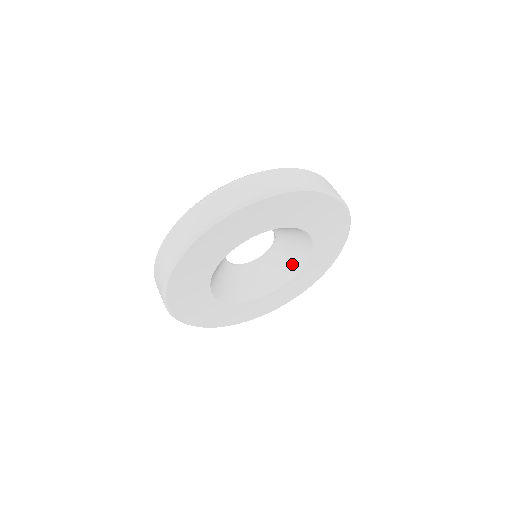
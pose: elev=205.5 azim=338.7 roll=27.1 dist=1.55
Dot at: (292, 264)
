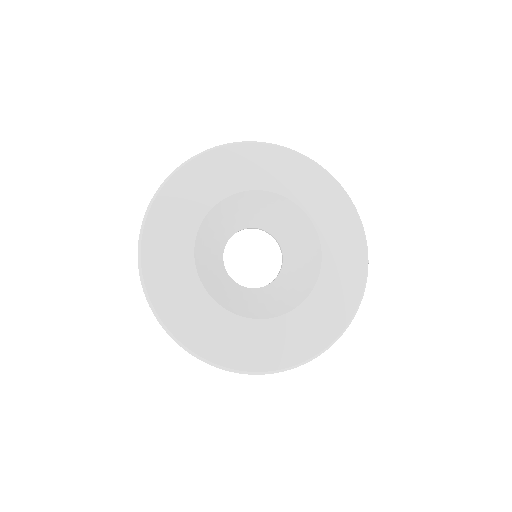
Dot at: (310, 253)
